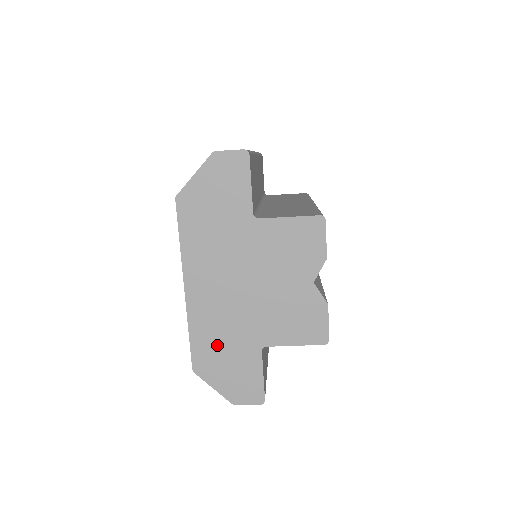
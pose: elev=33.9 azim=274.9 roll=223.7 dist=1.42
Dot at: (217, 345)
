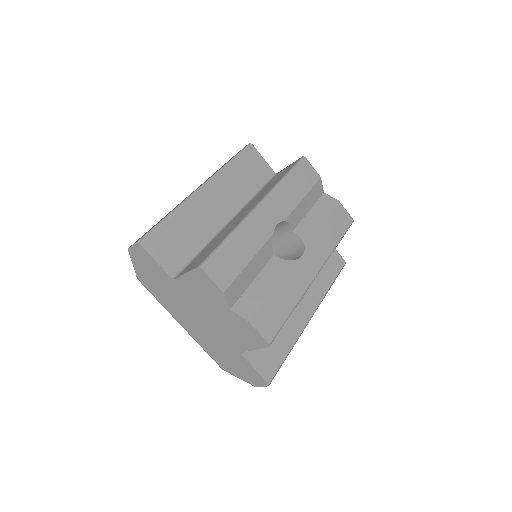
Dot at: (220, 354)
